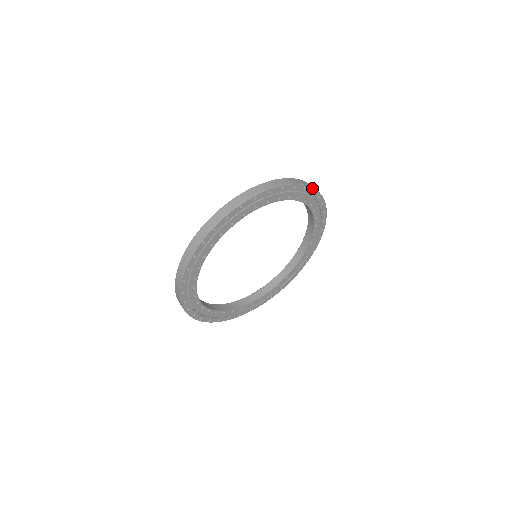
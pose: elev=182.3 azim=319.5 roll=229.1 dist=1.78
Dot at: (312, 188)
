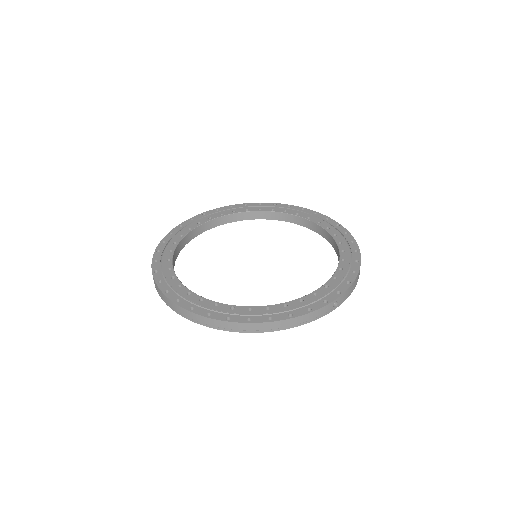
Dot at: (337, 306)
